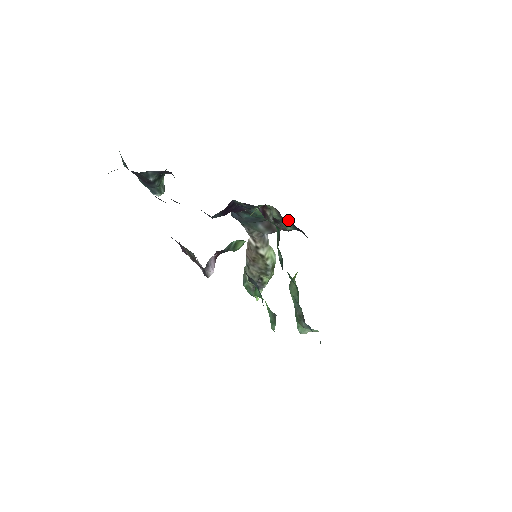
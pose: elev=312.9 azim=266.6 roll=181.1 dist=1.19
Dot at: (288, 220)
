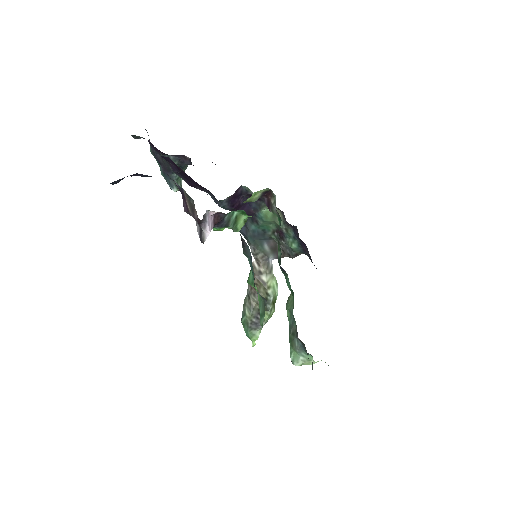
Dot at: (292, 229)
